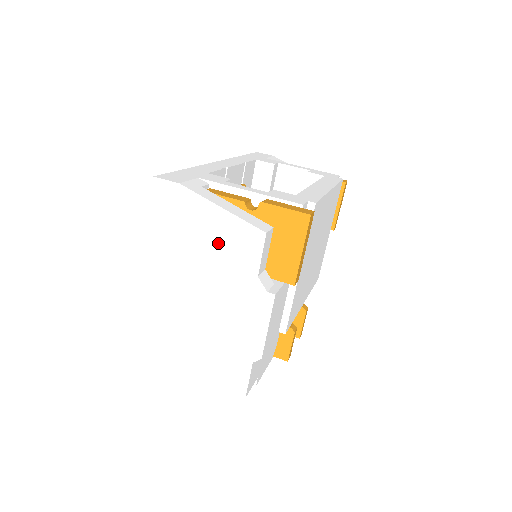
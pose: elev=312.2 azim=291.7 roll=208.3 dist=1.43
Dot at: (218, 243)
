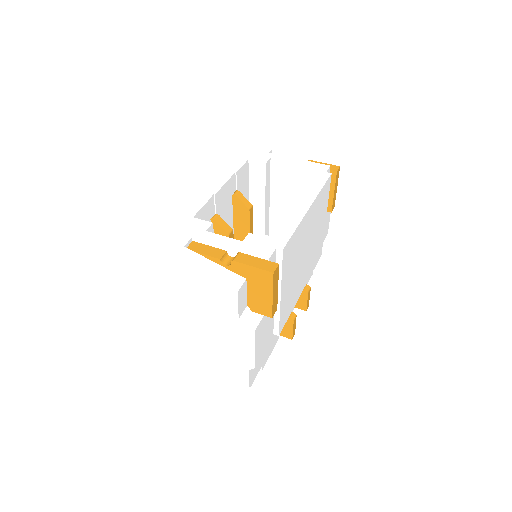
Dot at: (203, 294)
